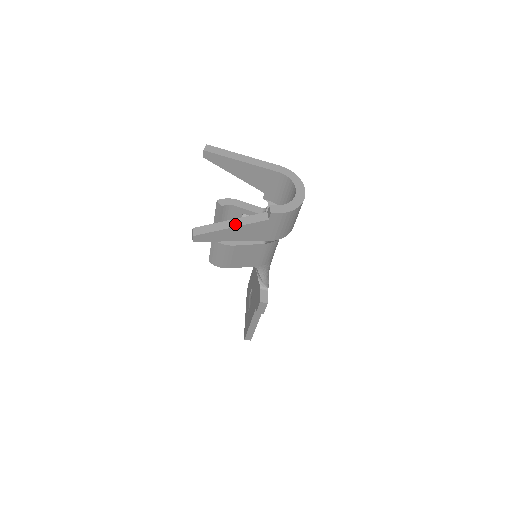
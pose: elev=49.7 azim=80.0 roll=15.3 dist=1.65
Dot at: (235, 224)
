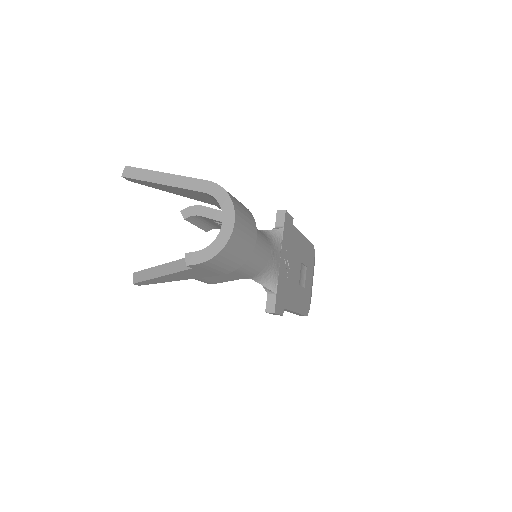
Dot at: (164, 272)
